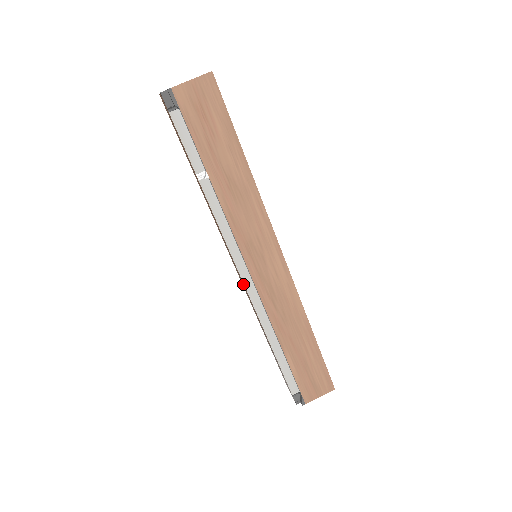
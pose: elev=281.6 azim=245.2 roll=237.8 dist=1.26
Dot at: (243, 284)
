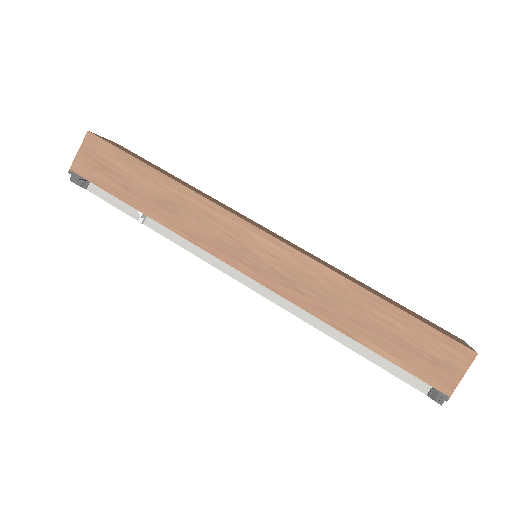
Dot at: occluded
